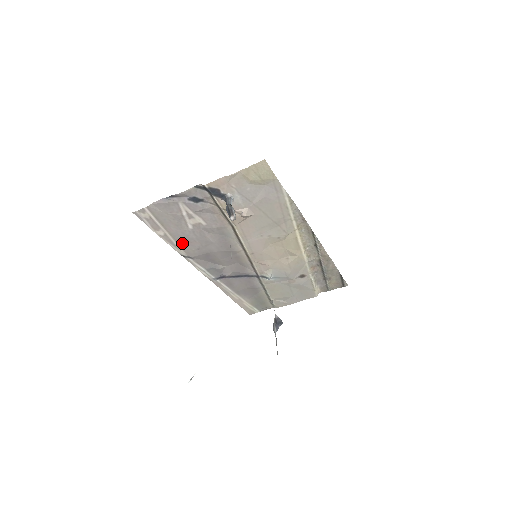
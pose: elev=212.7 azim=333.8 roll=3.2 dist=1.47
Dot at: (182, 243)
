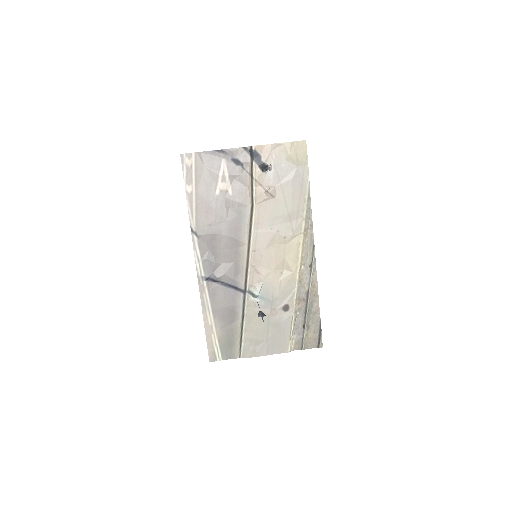
Dot at: (200, 211)
